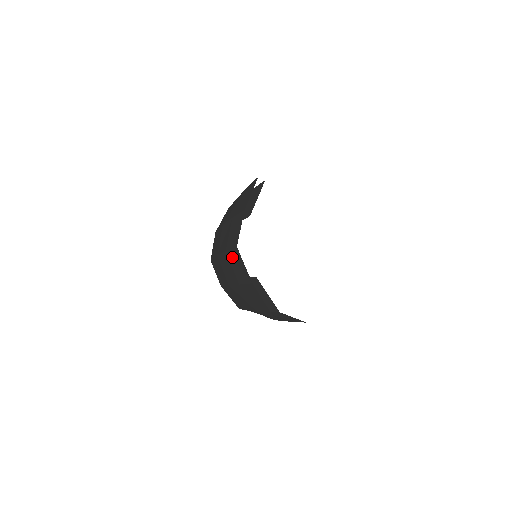
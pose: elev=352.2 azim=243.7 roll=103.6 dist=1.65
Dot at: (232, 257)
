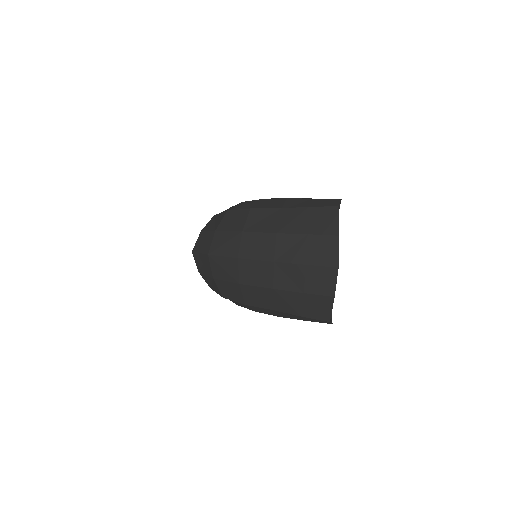
Dot at: (316, 272)
